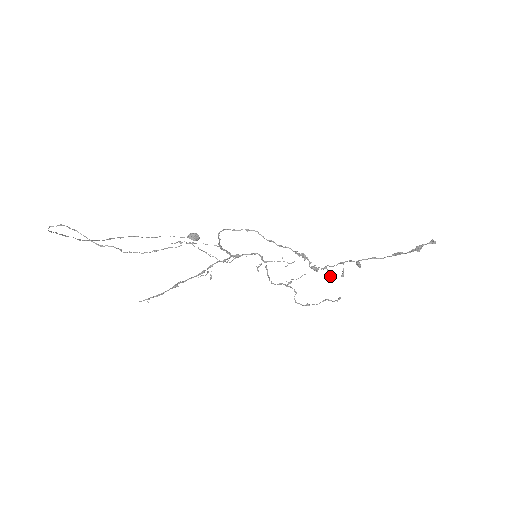
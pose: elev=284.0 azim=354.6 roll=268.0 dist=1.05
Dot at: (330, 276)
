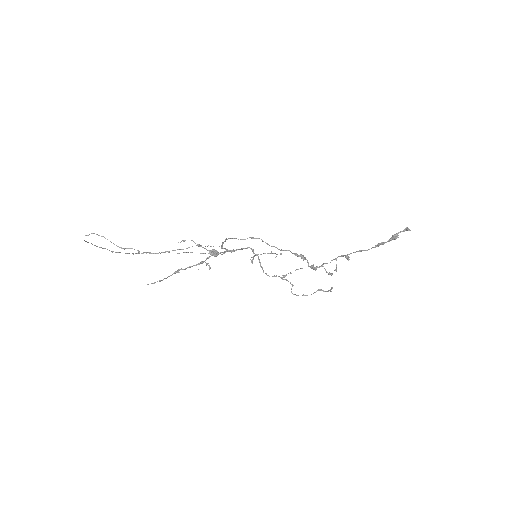
Dot at: occluded
